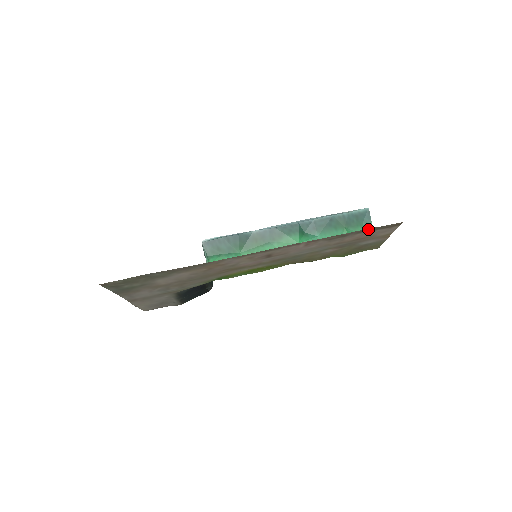
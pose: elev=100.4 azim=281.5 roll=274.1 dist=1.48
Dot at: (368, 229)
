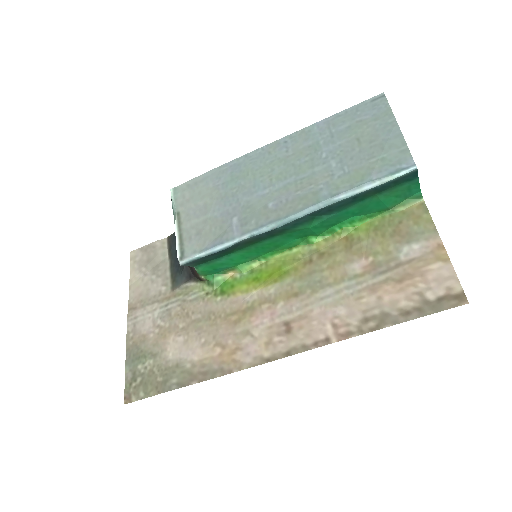
Dot at: (418, 315)
